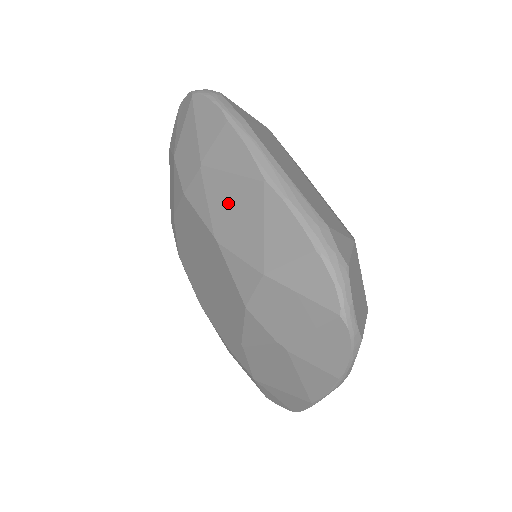
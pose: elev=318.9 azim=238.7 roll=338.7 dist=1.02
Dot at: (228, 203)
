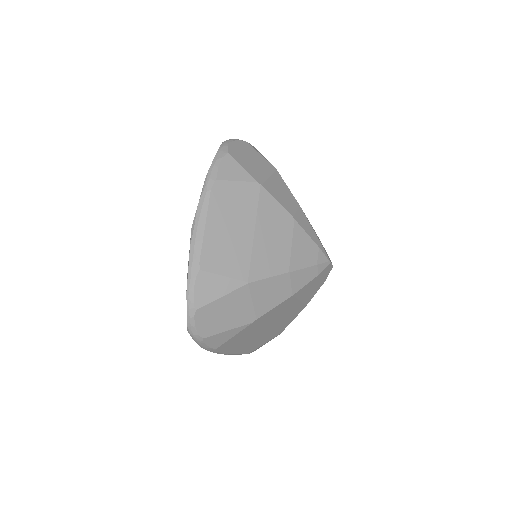
Dot at: occluded
